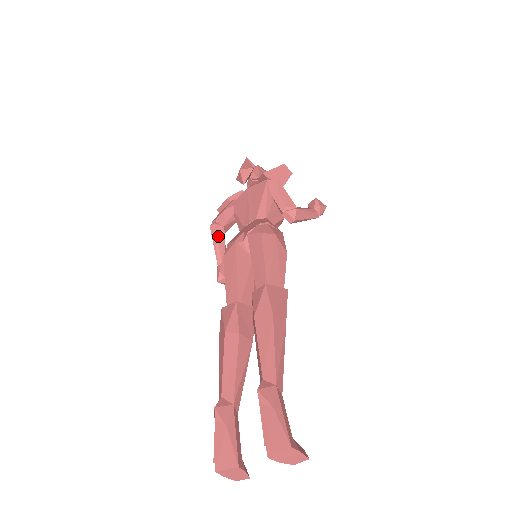
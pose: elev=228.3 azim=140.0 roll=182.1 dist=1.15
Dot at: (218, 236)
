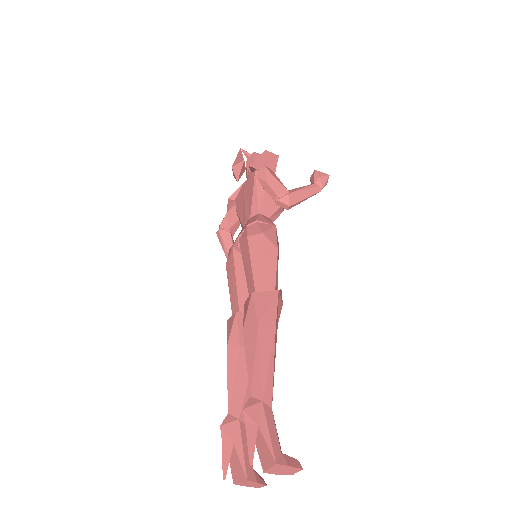
Dot at: (225, 241)
